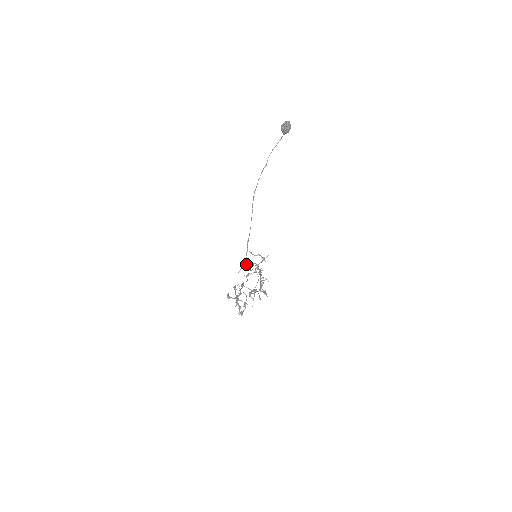
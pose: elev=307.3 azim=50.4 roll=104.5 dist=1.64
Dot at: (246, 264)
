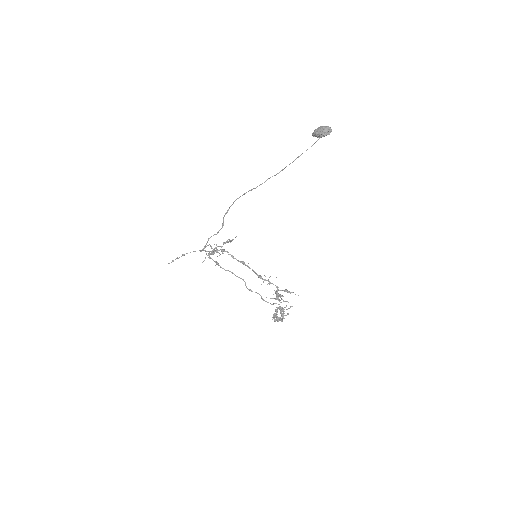
Dot at: (214, 253)
